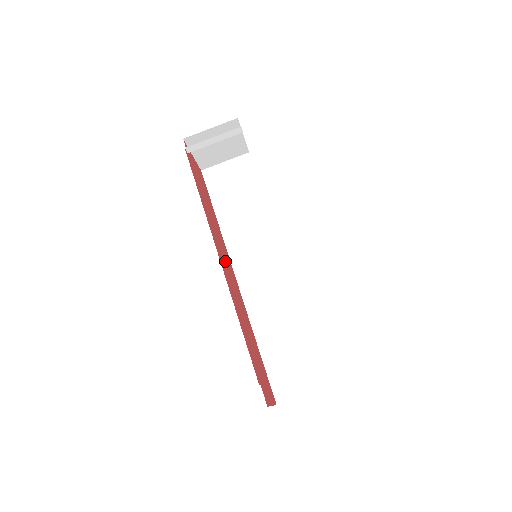
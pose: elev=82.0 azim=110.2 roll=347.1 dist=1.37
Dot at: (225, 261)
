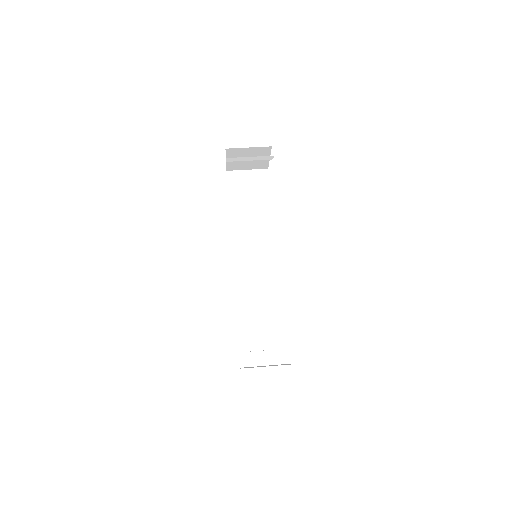
Dot at: occluded
